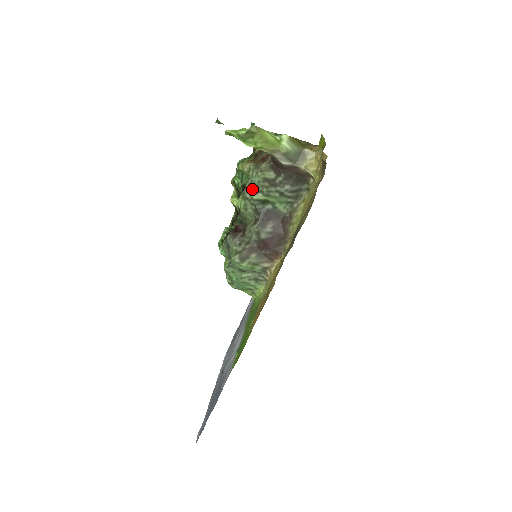
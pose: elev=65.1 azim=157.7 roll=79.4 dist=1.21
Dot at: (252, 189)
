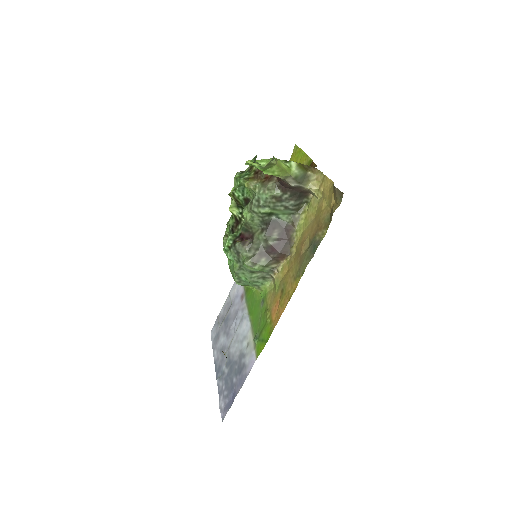
Dot at: (260, 204)
